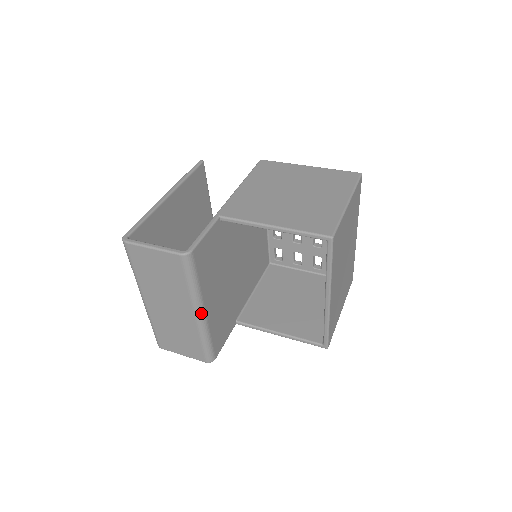
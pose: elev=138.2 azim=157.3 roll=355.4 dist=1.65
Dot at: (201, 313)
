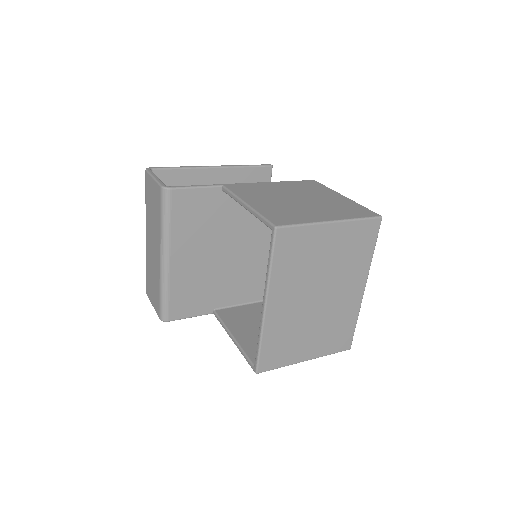
Dot at: (165, 258)
